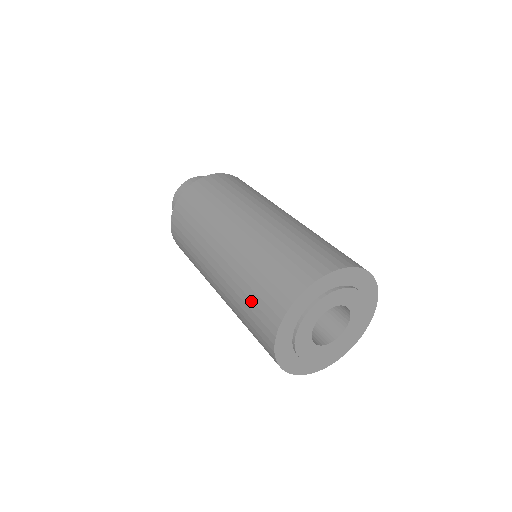
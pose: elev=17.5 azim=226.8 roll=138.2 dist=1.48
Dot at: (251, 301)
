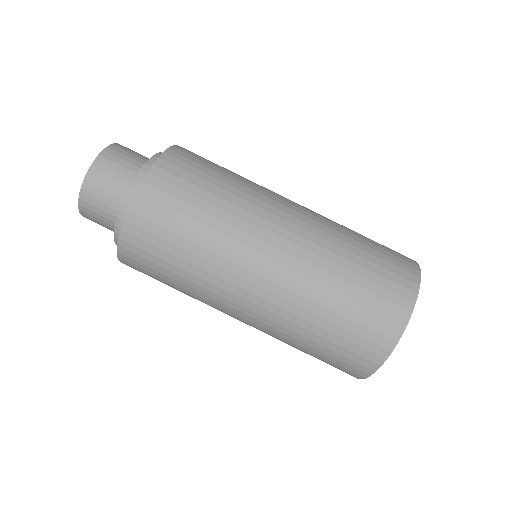
Dot at: (327, 349)
